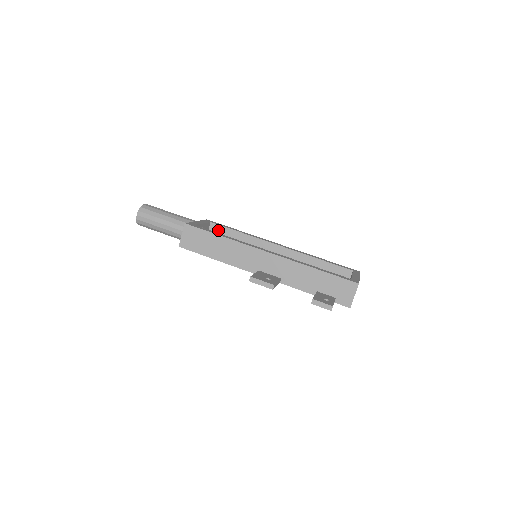
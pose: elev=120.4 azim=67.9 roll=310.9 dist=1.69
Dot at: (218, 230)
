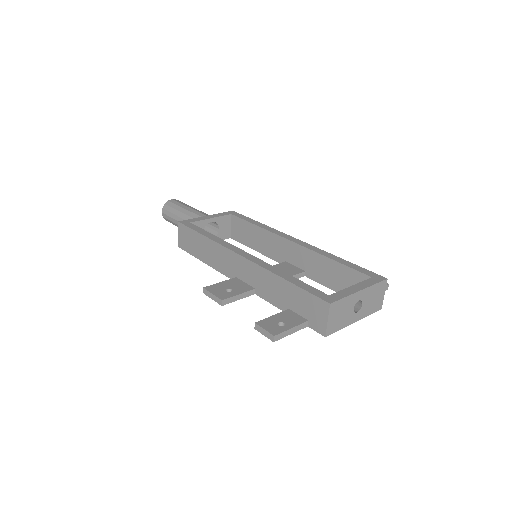
Dot at: (238, 223)
